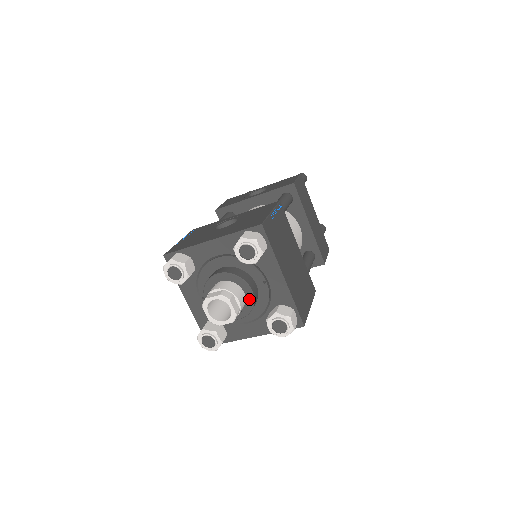
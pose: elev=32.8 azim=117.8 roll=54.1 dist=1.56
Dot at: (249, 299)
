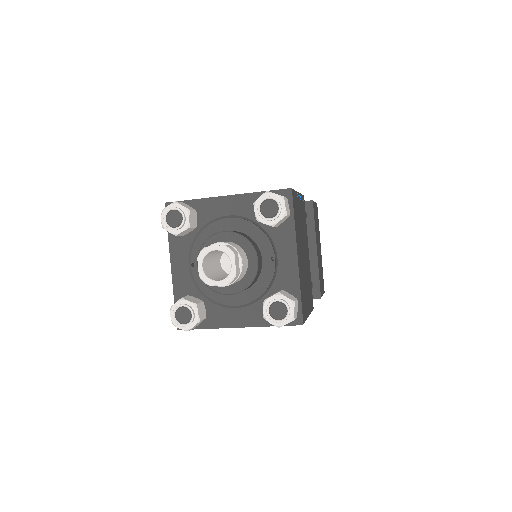
Dot at: (251, 270)
